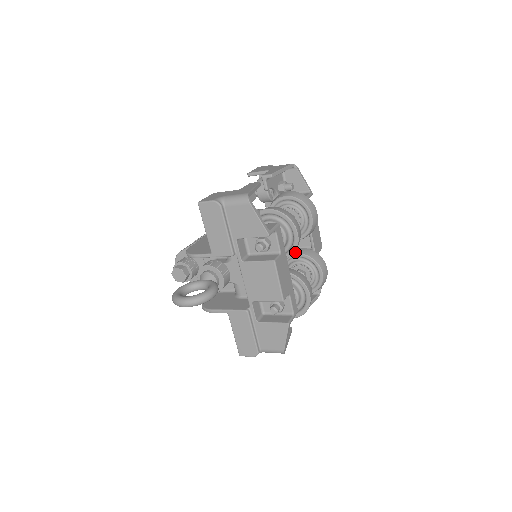
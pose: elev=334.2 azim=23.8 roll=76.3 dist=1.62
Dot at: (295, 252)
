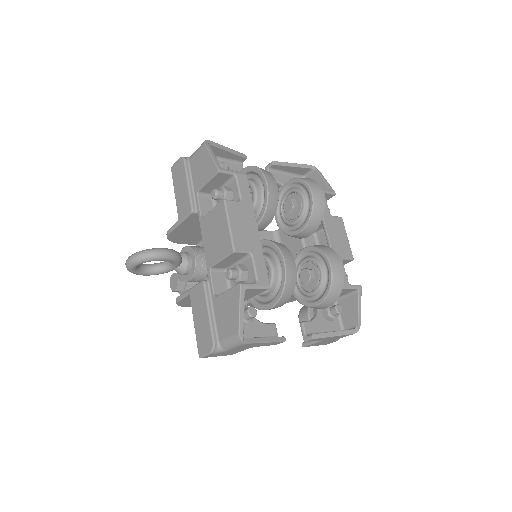
Dot at: (302, 249)
